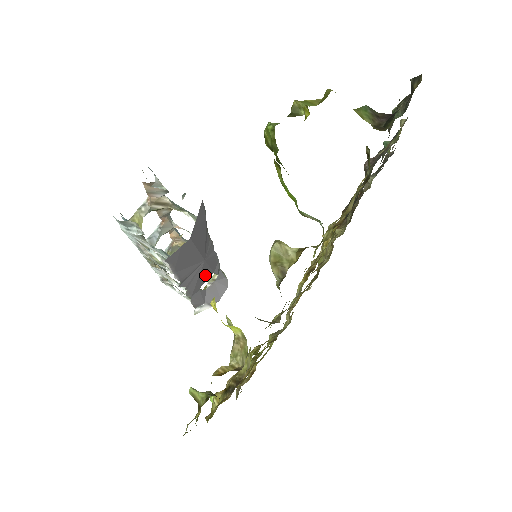
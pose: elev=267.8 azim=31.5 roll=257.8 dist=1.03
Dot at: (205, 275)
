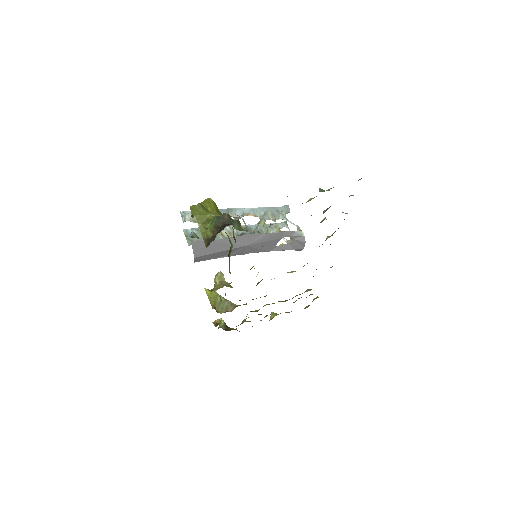
Dot at: (268, 243)
